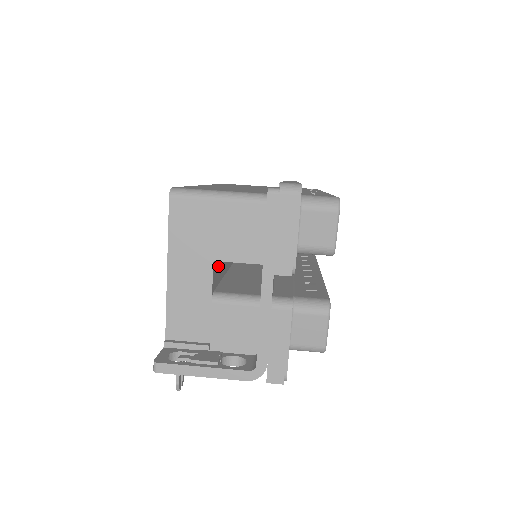
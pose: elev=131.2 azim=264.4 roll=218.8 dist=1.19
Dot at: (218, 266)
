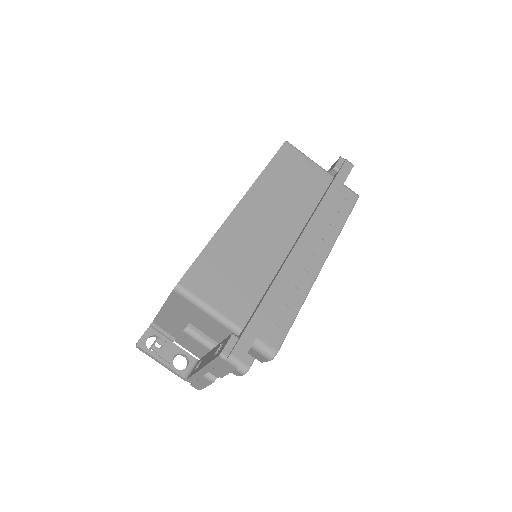
Dot at: occluded
